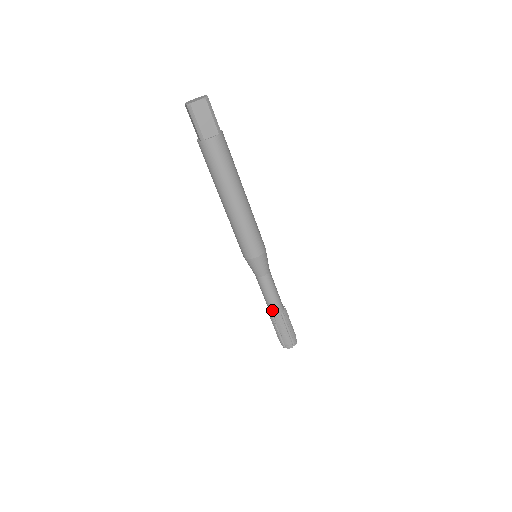
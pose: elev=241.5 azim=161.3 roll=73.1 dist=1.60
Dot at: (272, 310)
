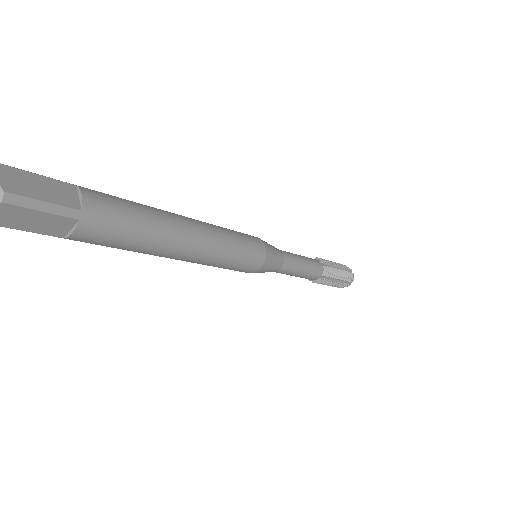
Dot at: occluded
